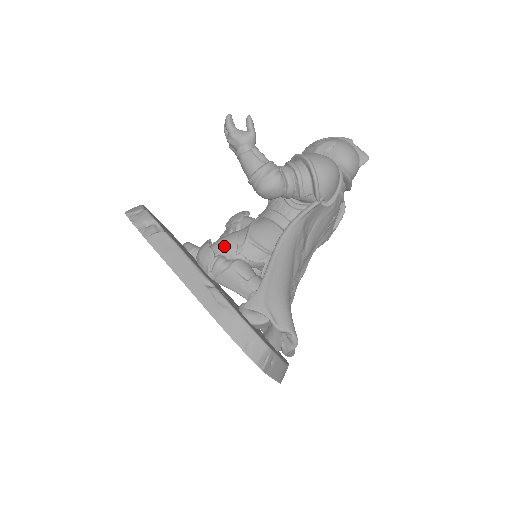
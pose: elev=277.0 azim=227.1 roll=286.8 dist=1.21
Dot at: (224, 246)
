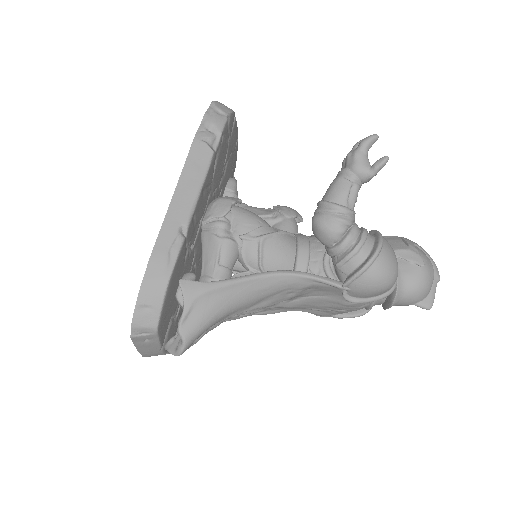
Dot at: (241, 219)
